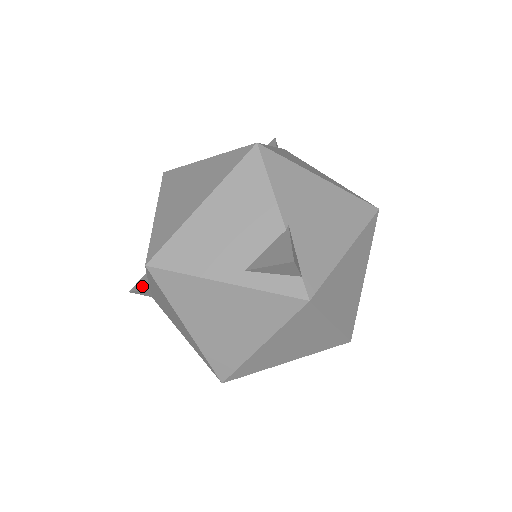
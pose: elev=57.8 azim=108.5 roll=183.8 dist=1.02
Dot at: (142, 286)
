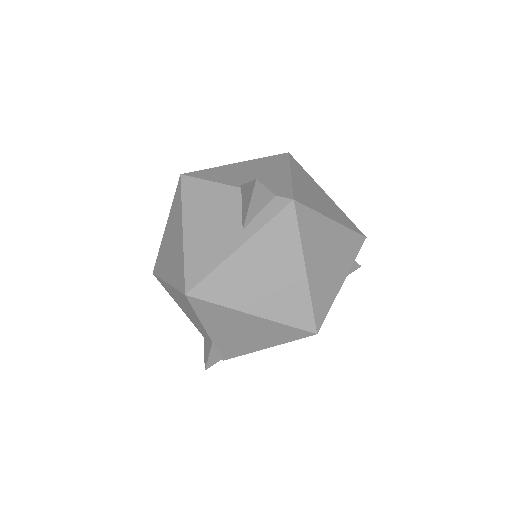
Dot at: (208, 352)
